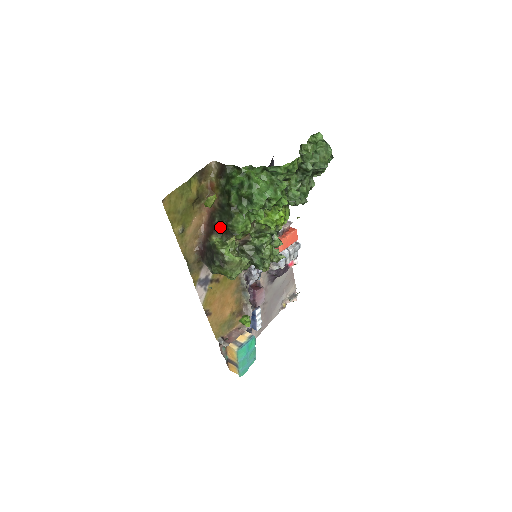
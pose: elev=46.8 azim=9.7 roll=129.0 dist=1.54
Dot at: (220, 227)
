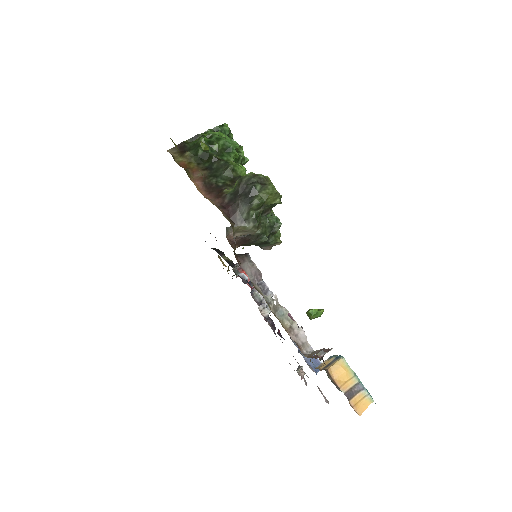
Dot at: (223, 182)
